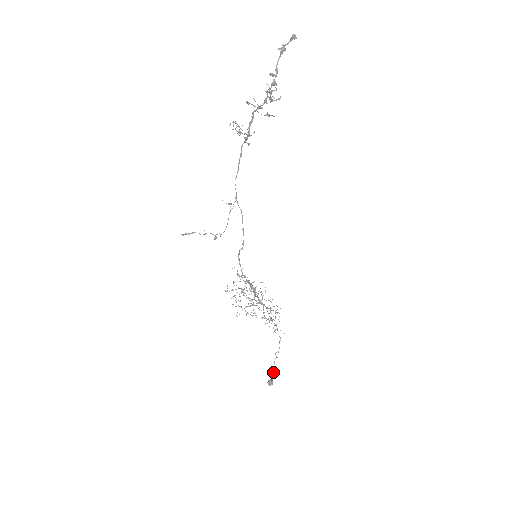
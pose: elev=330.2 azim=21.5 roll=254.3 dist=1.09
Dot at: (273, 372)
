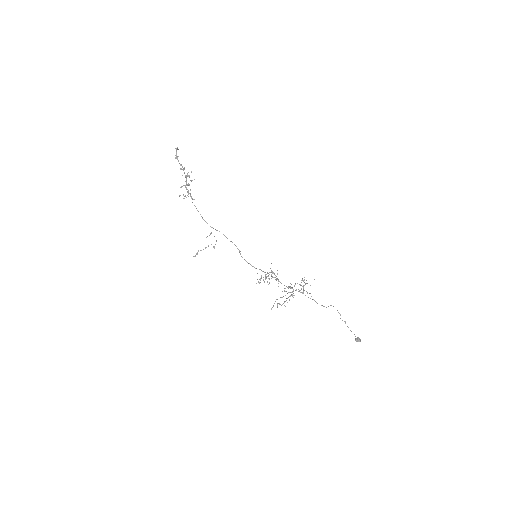
Dot at: occluded
